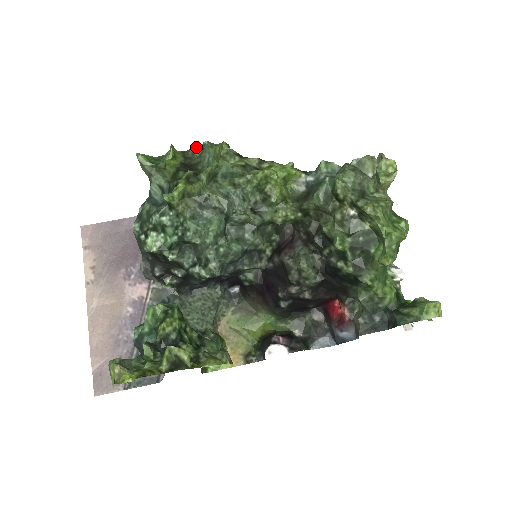
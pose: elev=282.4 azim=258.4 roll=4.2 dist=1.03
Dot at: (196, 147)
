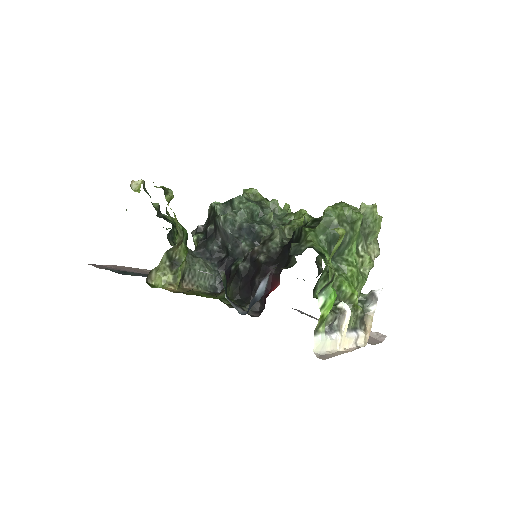
Dot at: occluded
